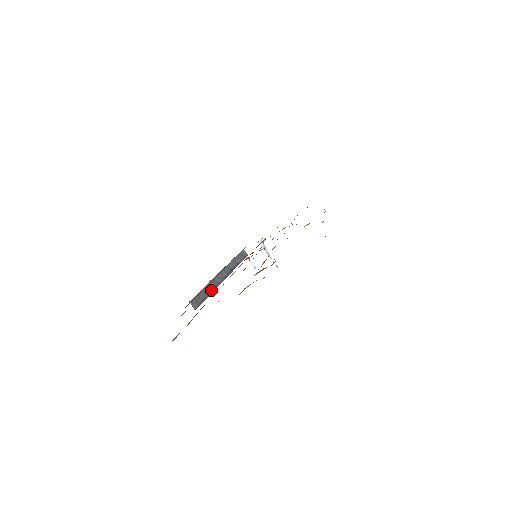
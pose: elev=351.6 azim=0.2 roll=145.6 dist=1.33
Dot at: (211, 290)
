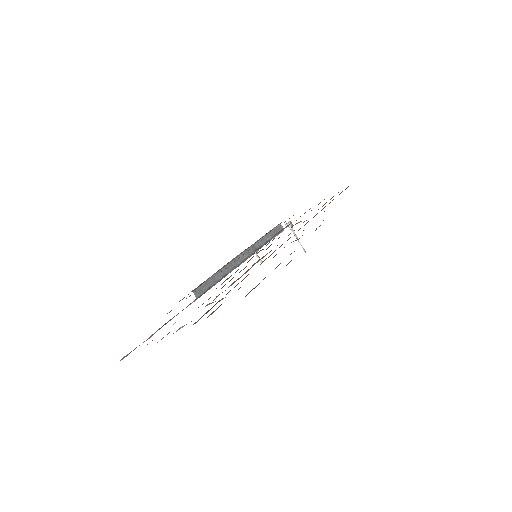
Dot at: (223, 275)
